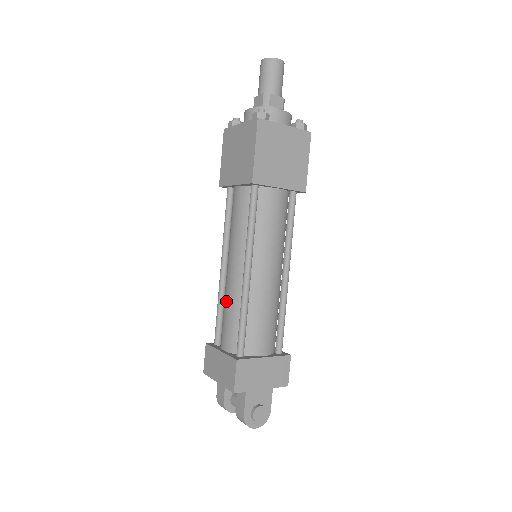
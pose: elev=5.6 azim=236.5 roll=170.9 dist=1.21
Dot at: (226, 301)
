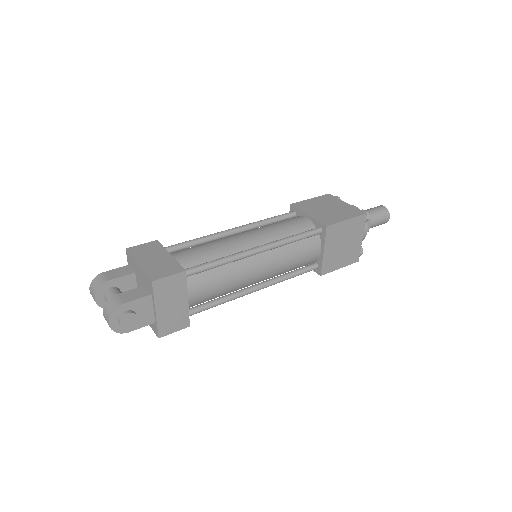
Dot at: (215, 243)
